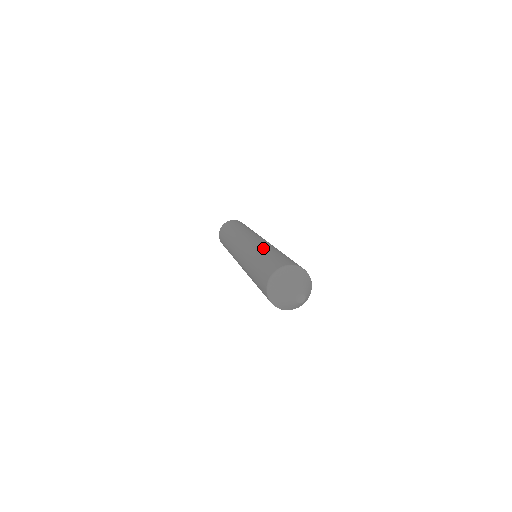
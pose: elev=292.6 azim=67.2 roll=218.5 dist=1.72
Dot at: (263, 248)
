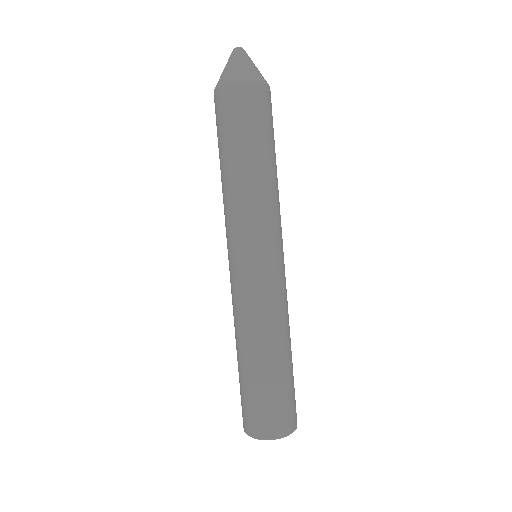
Dot at: occluded
